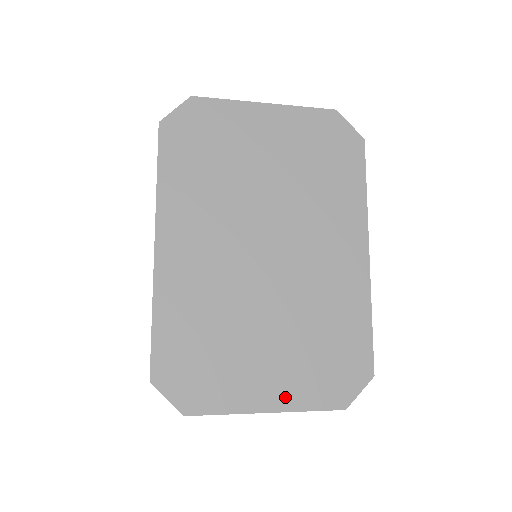
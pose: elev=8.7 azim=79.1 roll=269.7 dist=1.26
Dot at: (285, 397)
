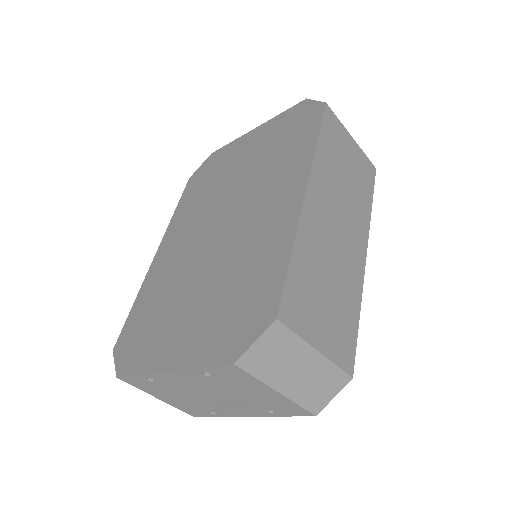
Dot at: (186, 354)
